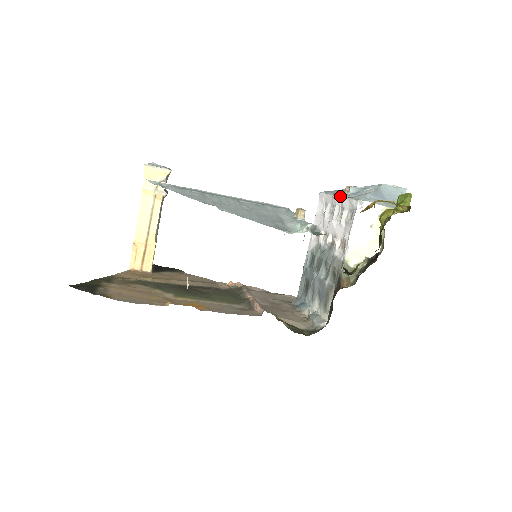
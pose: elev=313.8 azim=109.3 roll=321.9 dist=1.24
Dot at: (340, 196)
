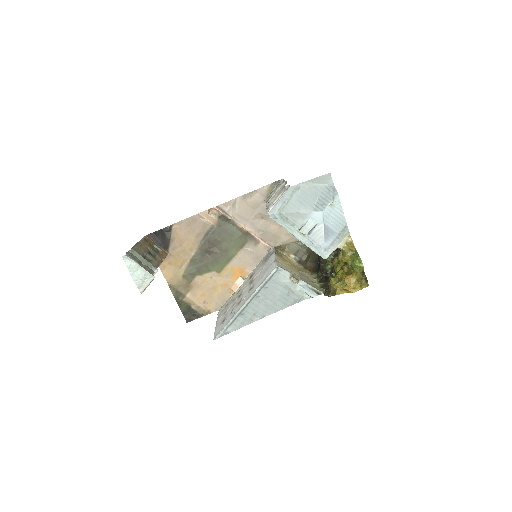
Dot at: occluded
